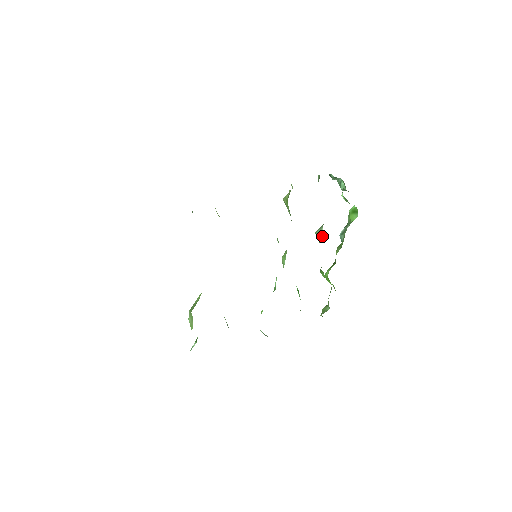
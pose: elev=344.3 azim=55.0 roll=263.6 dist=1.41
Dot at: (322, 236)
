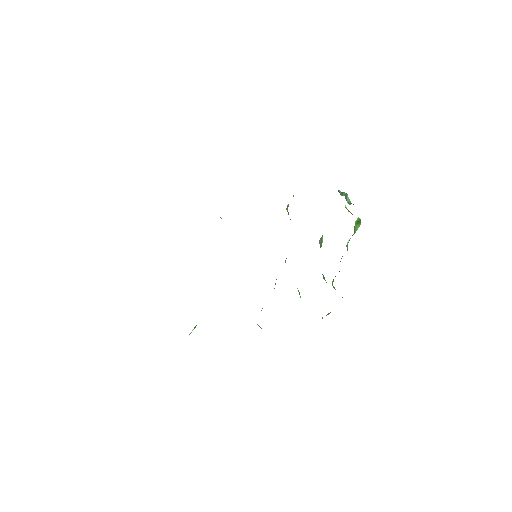
Dot at: (322, 242)
